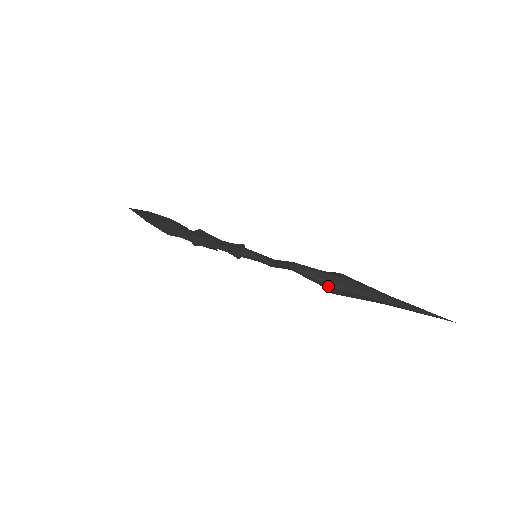
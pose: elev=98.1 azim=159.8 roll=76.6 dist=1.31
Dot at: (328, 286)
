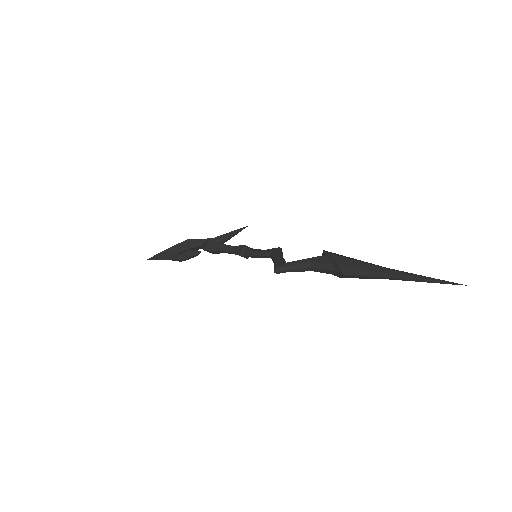
Dot at: occluded
